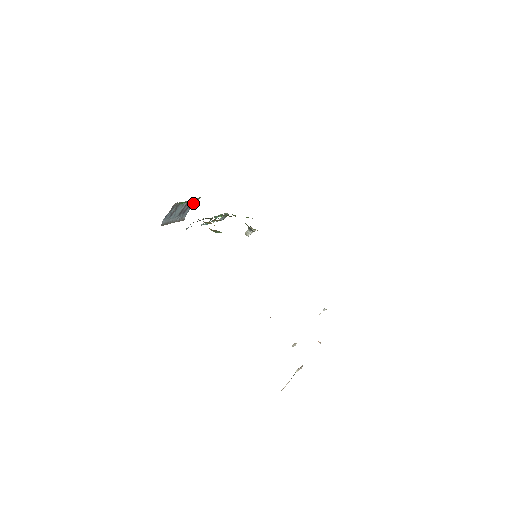
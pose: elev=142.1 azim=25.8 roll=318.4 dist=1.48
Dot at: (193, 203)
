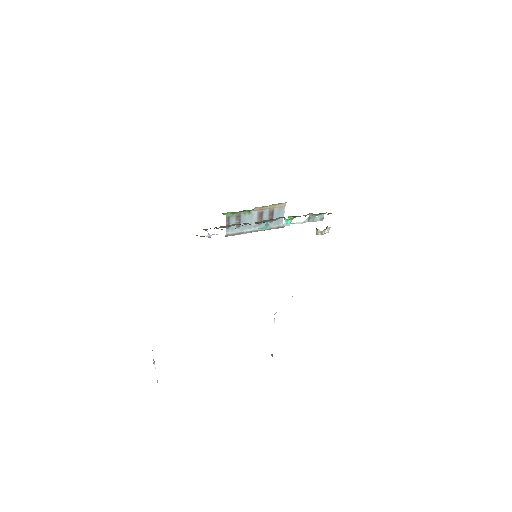
Dot at: (280, 210)
